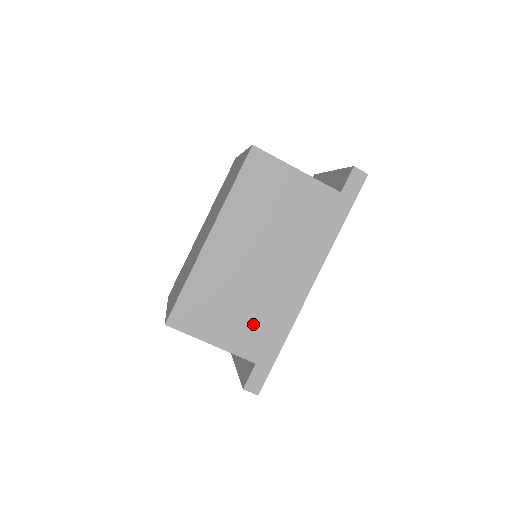
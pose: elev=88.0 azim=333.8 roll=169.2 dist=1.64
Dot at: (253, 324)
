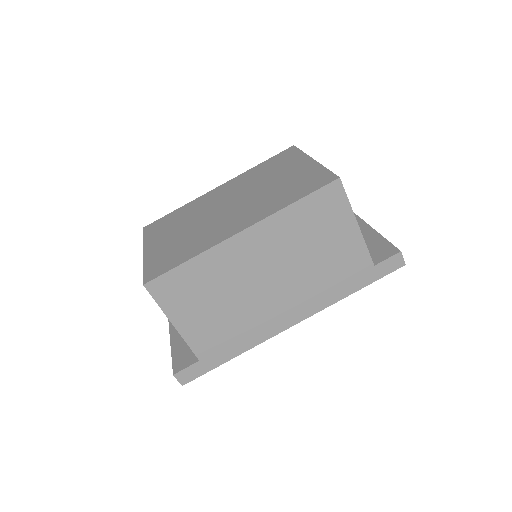
Dot at: (222, 328)
